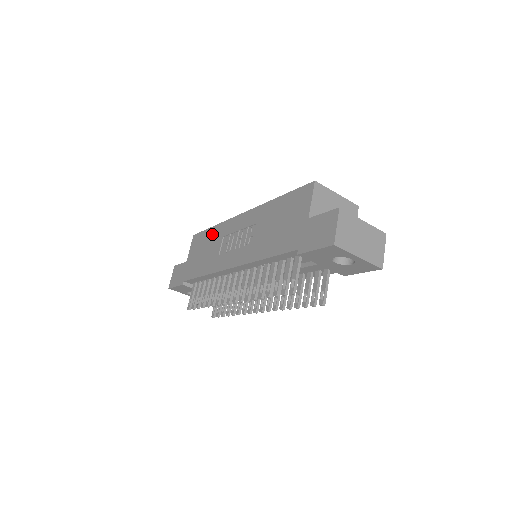
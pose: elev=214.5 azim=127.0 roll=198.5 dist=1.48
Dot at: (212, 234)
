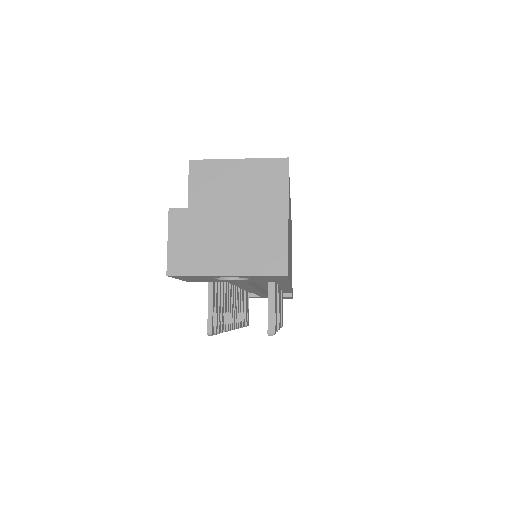
Dot at: occluded
